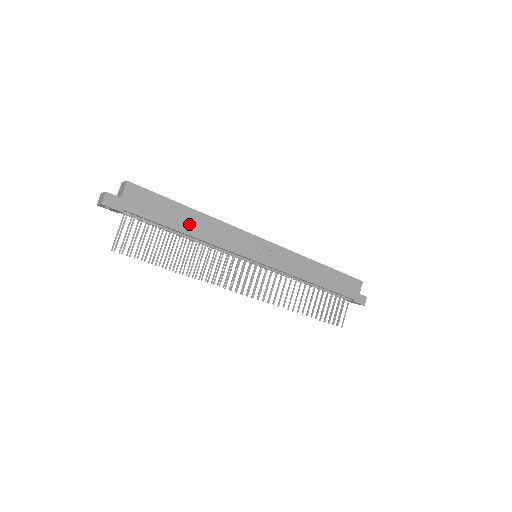
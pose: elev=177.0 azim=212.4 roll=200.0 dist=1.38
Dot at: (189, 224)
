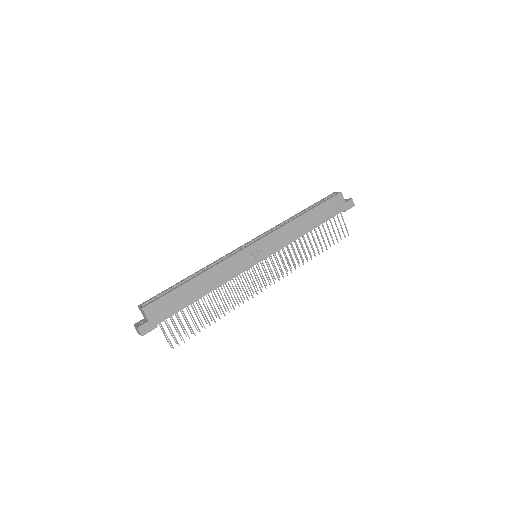
Dot at: (200, 289)
